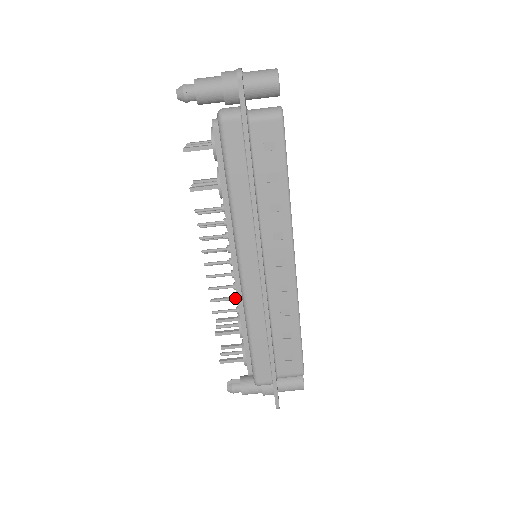
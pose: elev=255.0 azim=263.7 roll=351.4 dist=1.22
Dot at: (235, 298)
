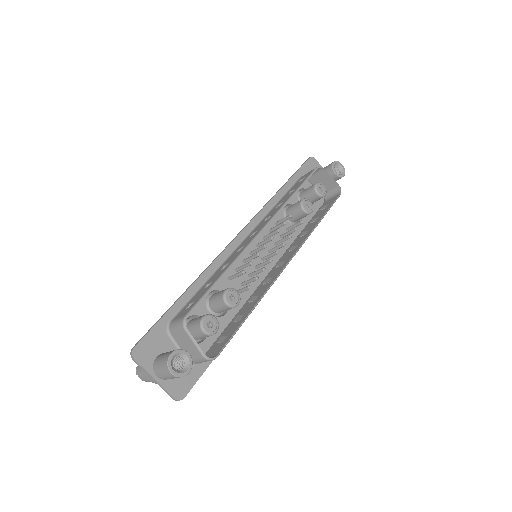
Dot at: occluded
